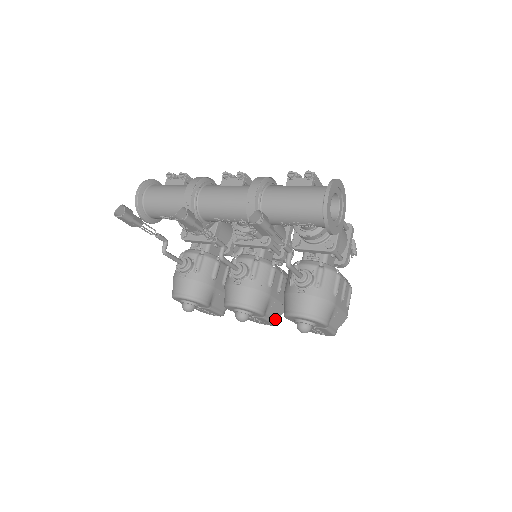
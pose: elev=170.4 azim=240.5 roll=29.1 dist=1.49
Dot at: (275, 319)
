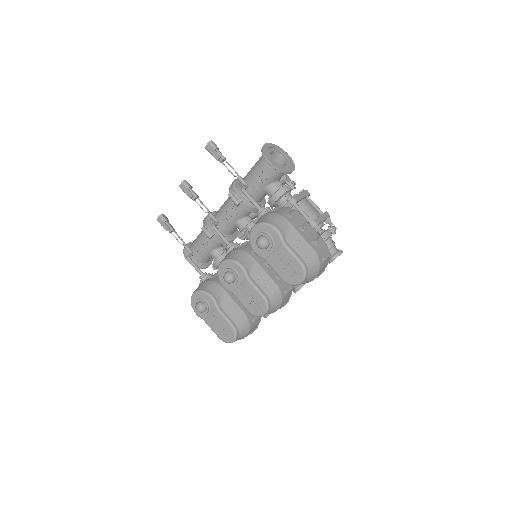
Dot at: (265, 294)
